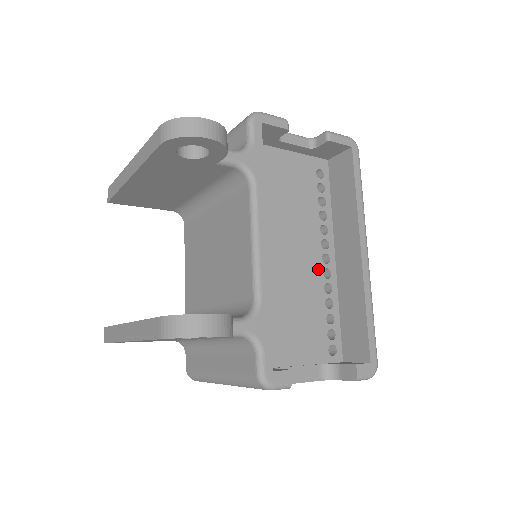
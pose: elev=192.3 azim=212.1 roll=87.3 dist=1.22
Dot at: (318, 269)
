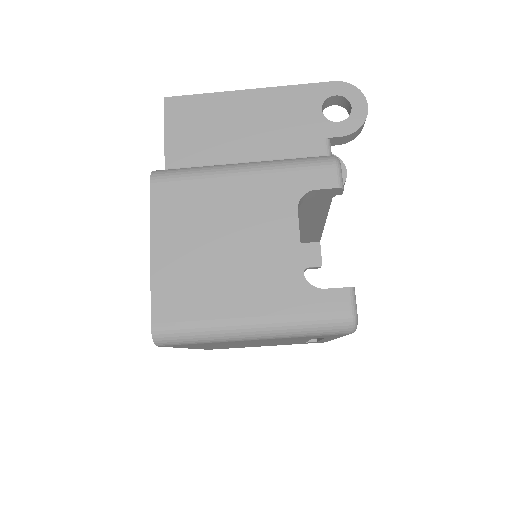
Dot at: occluded
